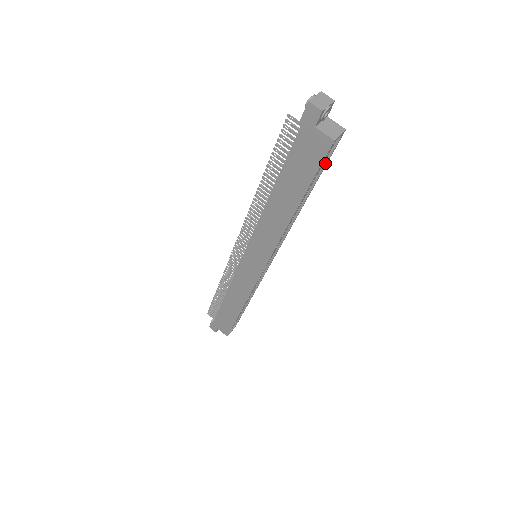
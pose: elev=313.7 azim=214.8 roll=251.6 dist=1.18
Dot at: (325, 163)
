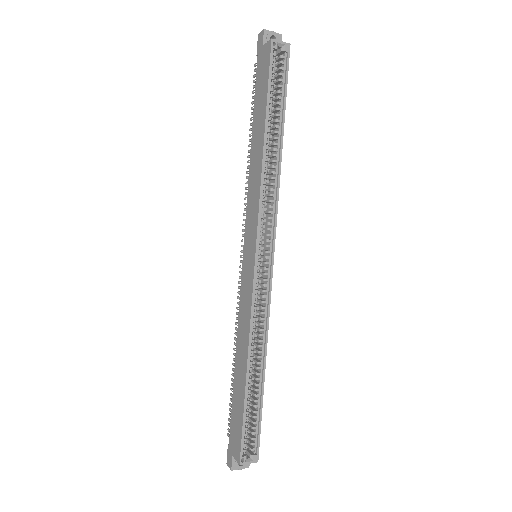
Dot at: (285, 85)
